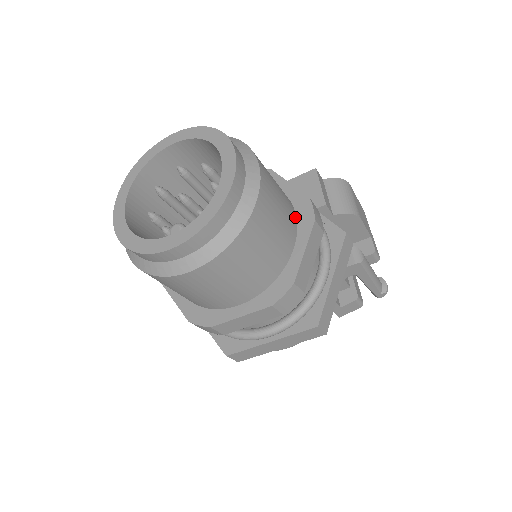
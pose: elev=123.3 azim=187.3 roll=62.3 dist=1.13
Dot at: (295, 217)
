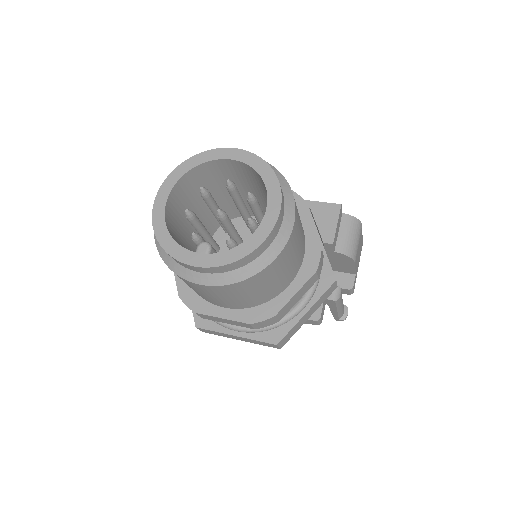
Dot at: (302, 259)
